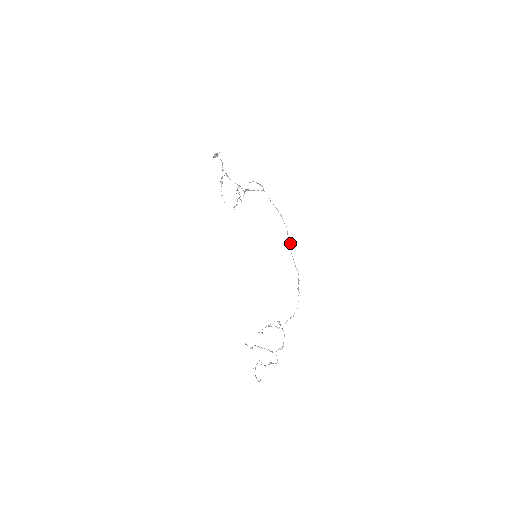
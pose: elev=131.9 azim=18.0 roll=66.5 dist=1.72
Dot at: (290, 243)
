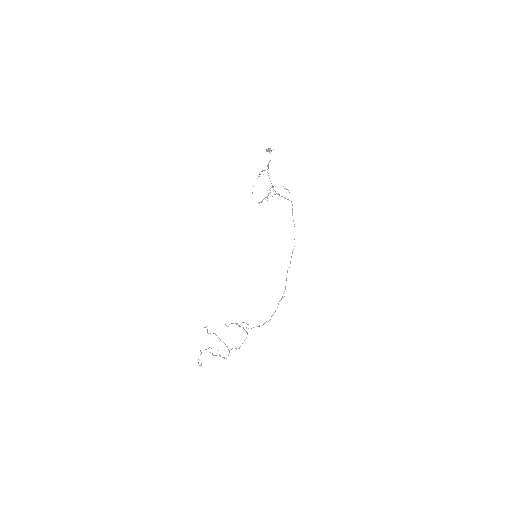
Dot at: occluded
